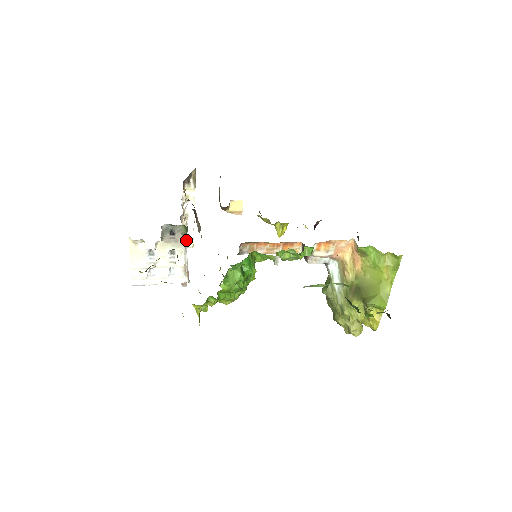
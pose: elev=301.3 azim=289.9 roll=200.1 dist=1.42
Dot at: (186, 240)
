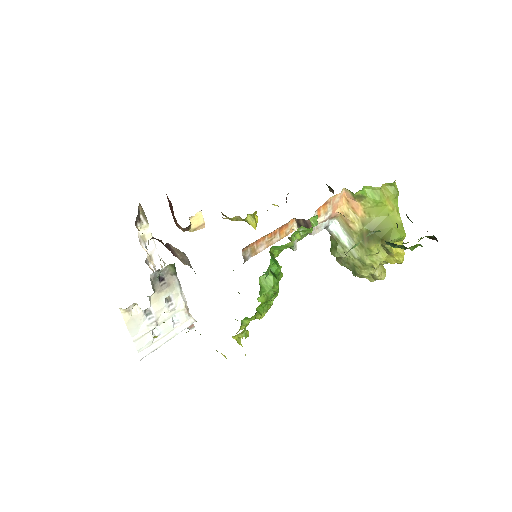
Dot at: (177, 279)
